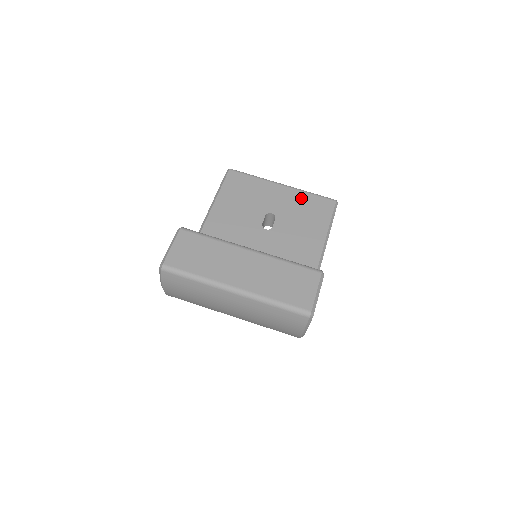
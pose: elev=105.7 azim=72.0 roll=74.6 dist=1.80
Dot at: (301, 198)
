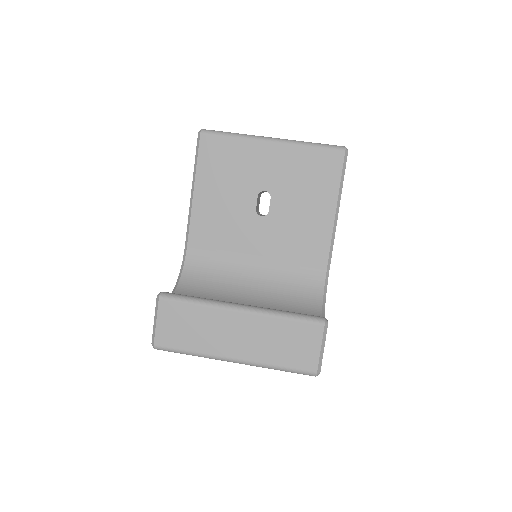
Dot at: (299, 158)
